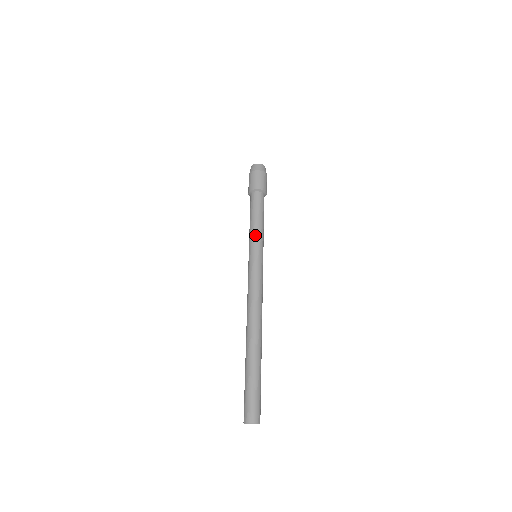
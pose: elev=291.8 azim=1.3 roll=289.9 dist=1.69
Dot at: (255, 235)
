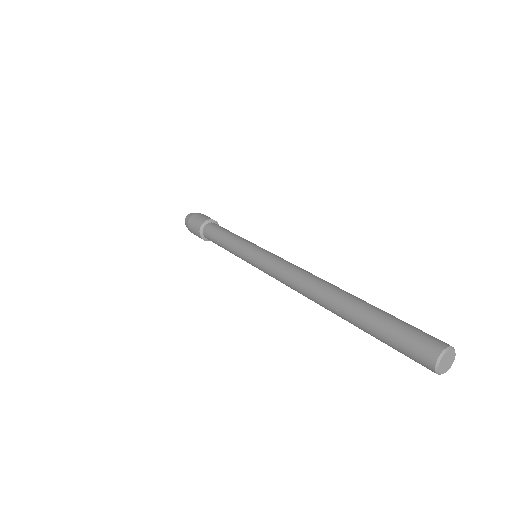
Dot at: (237, 241)
